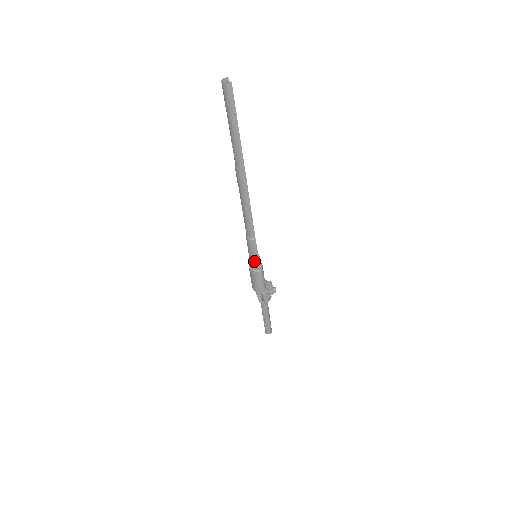
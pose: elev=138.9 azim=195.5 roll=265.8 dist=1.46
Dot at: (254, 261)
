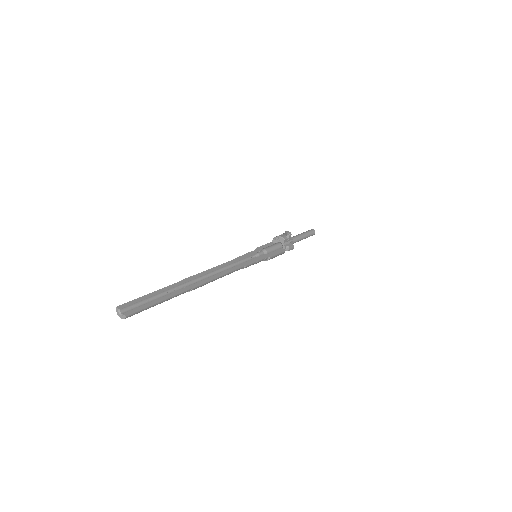
Dot at: occluded
